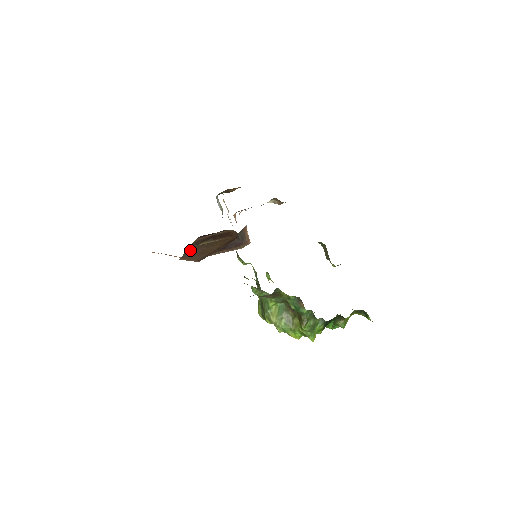
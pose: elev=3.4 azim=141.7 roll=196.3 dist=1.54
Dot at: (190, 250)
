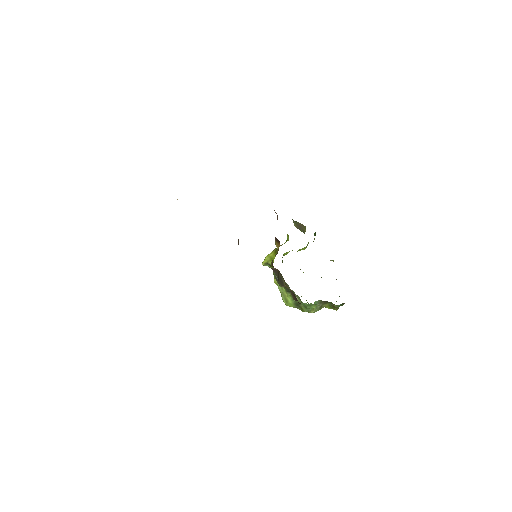
Dot at: occluded
